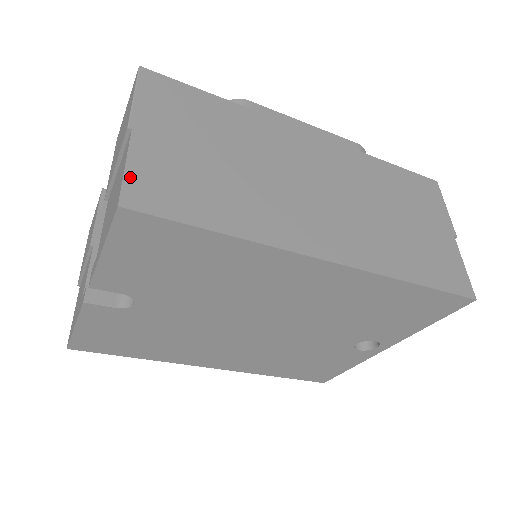
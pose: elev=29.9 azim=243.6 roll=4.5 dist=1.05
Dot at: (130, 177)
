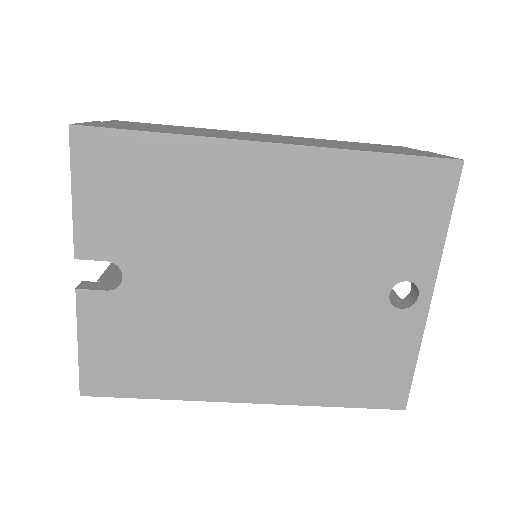
Dot at: (85, 123)
